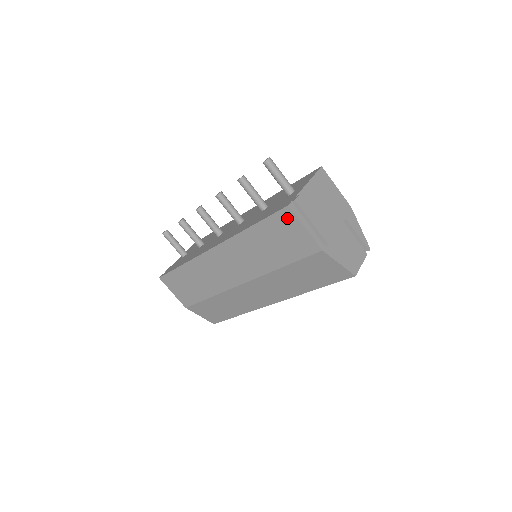
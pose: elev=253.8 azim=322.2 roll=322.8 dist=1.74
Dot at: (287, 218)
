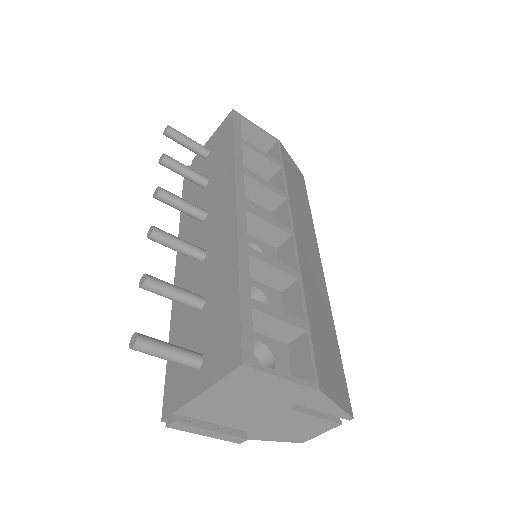
Dot at: occluded
